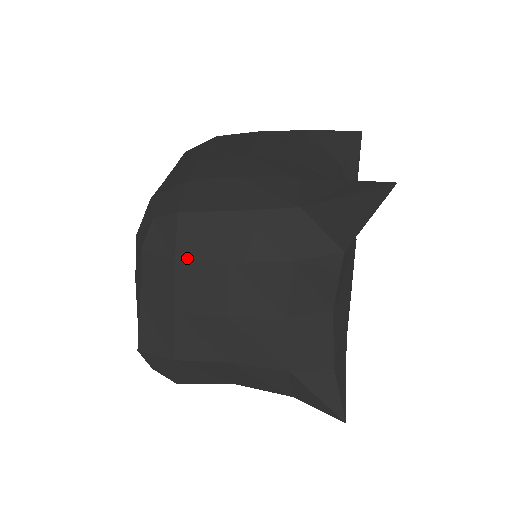
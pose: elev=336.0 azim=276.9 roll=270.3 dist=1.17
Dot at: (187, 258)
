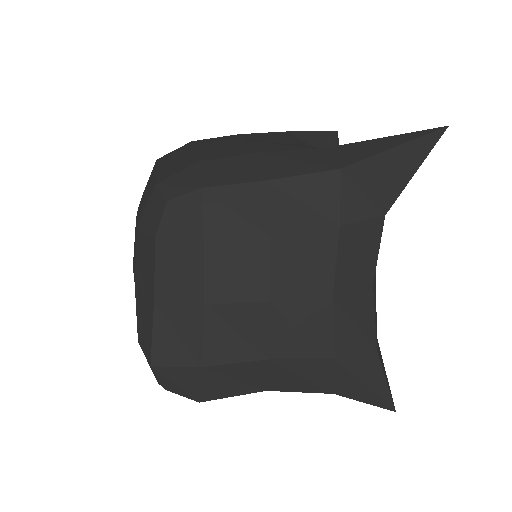
Dot at: (218, 237)
